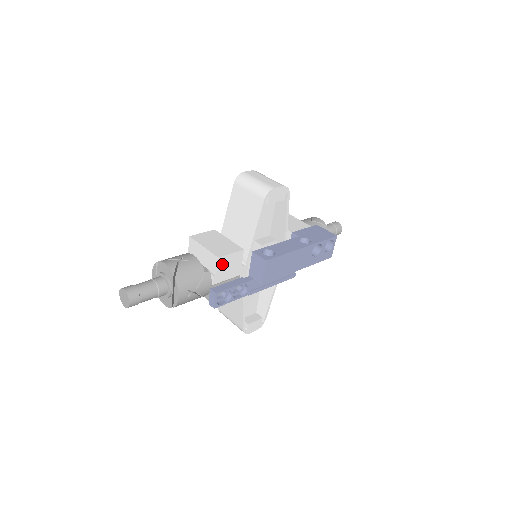
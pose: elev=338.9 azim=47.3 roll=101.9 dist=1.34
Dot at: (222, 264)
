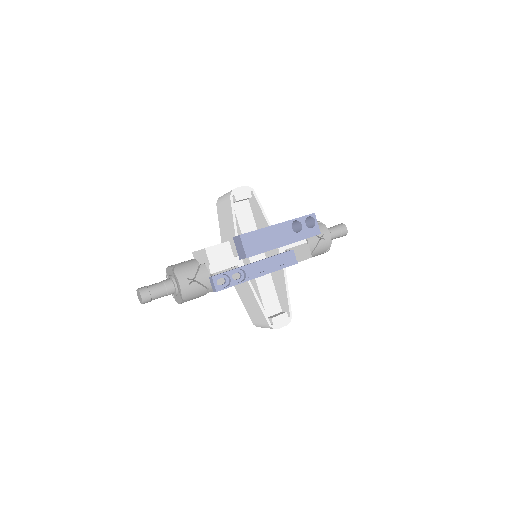
Dot at: (212, 254)
